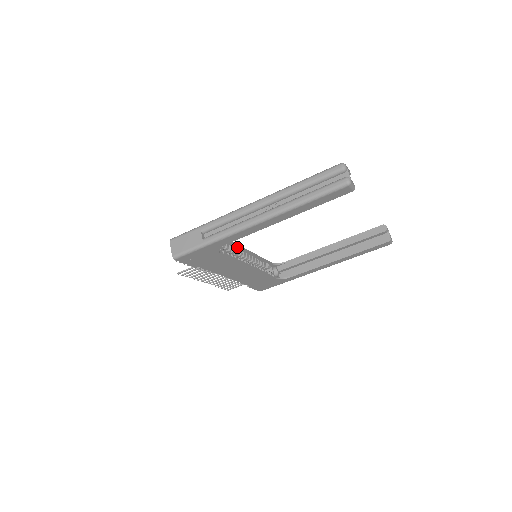
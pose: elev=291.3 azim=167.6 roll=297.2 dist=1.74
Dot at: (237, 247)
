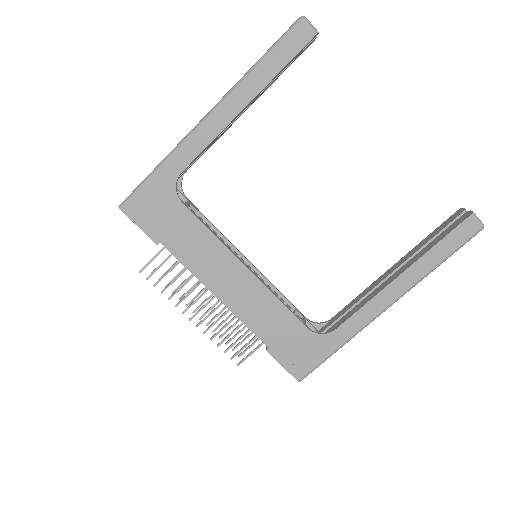
Dot at: (227, 242)
